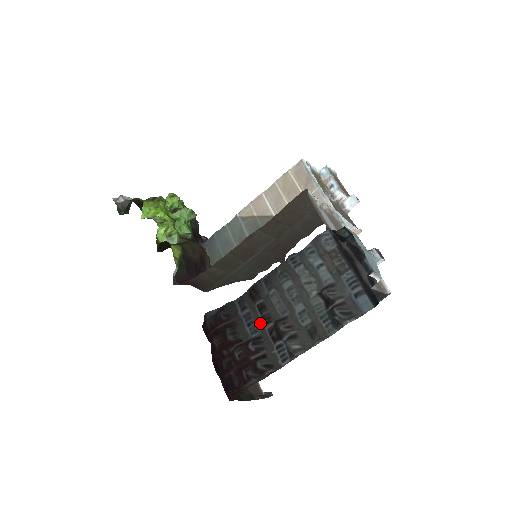
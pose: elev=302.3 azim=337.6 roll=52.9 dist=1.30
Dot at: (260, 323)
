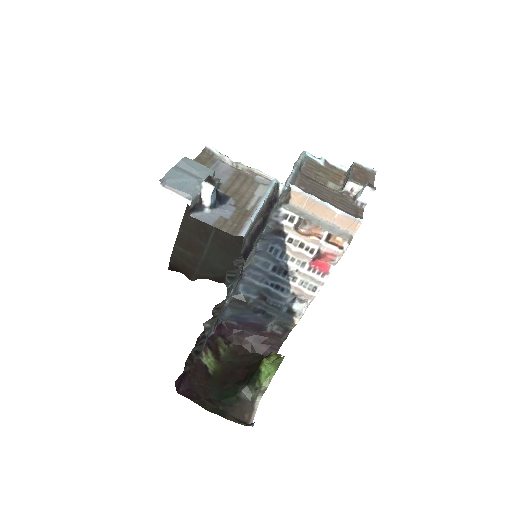
Dot at: (221, 315)
